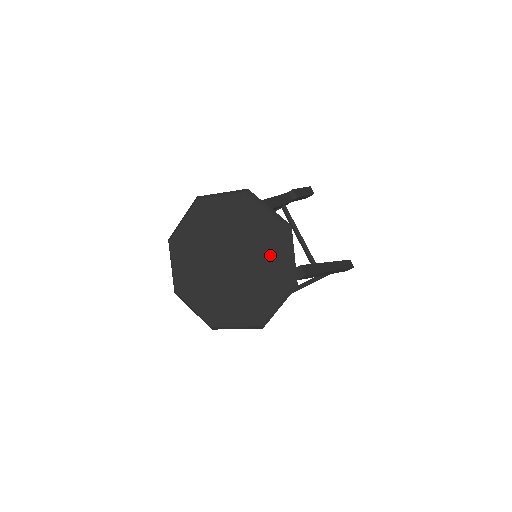
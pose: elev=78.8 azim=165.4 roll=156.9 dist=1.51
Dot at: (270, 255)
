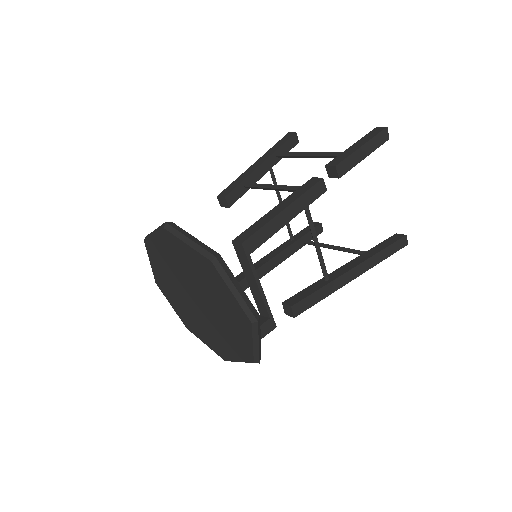
Dot at: (234, 328)
